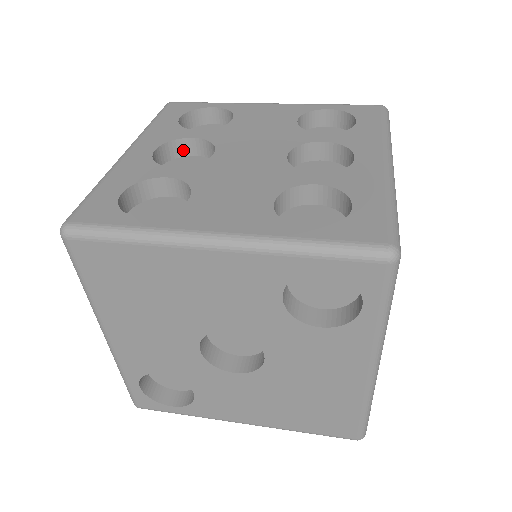
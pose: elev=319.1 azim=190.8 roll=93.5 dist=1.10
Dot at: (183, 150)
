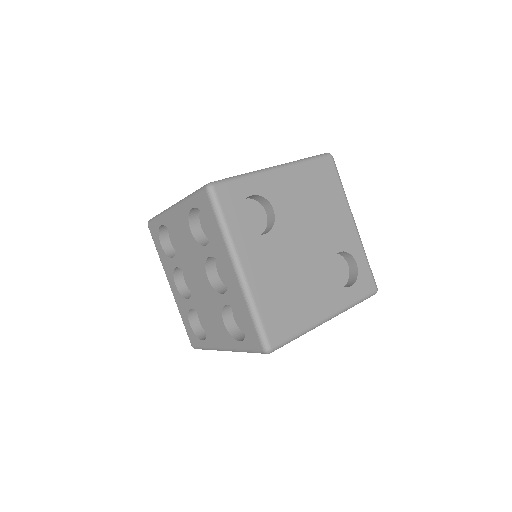
Dot at: occluded
